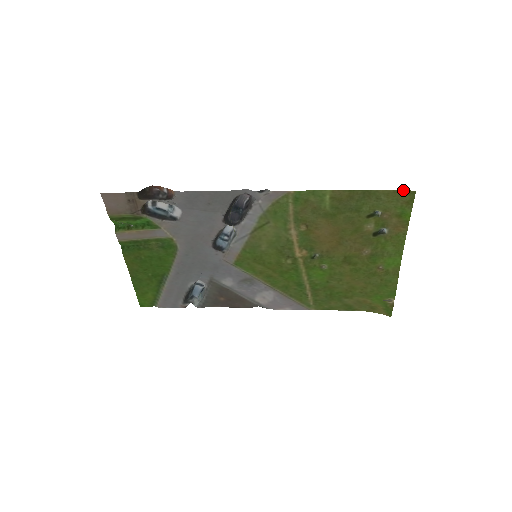
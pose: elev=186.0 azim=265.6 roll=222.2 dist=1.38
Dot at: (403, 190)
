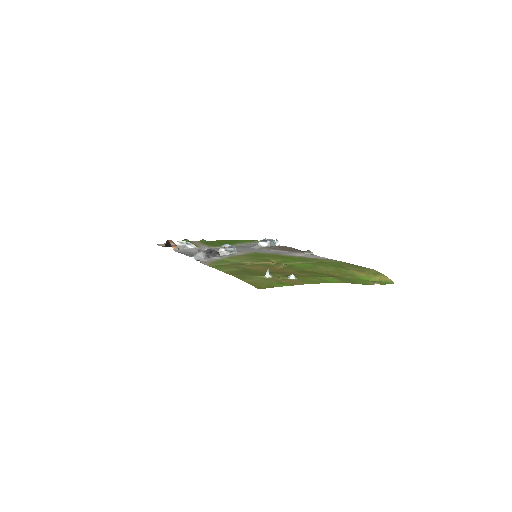
Dot at: occluded
